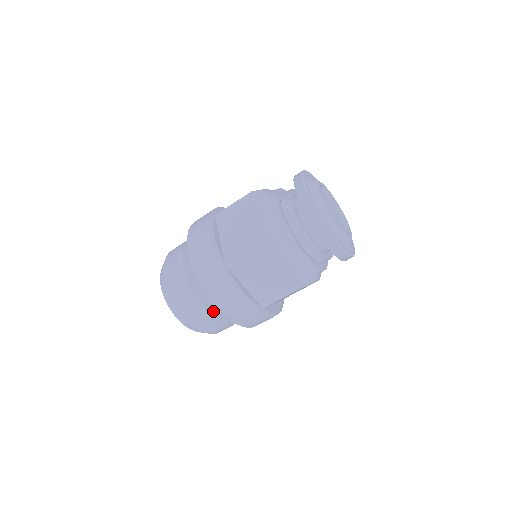
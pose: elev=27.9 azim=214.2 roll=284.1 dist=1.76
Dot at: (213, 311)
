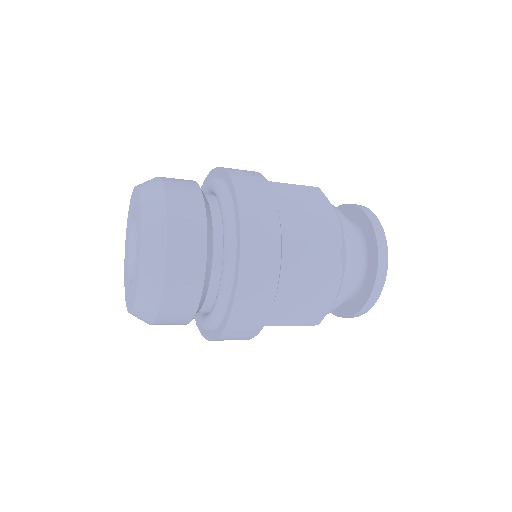
Dot at: occluded
